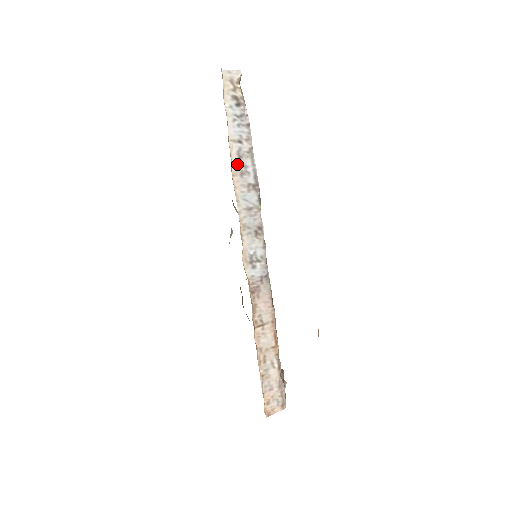
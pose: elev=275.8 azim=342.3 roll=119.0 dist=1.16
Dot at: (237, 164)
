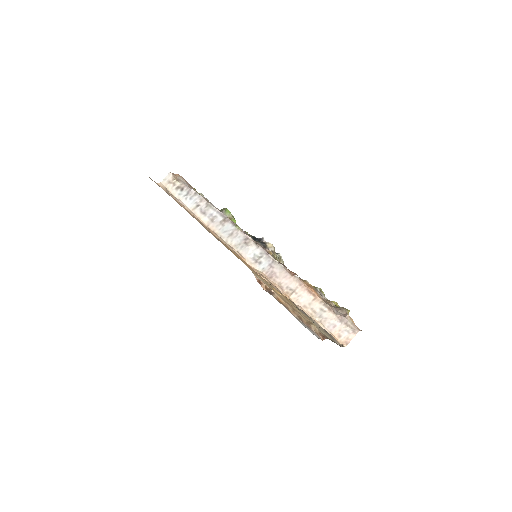
Dot at: (205, 218)
